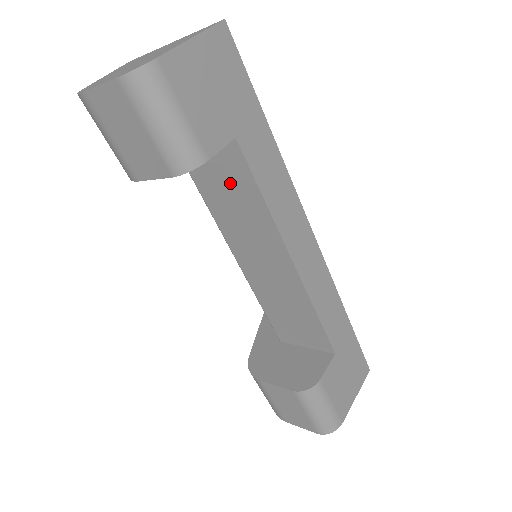
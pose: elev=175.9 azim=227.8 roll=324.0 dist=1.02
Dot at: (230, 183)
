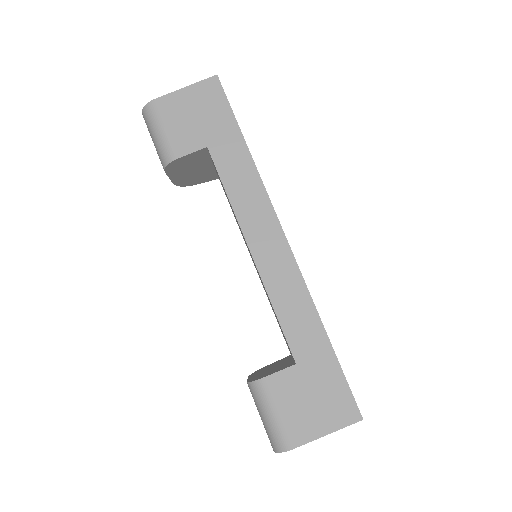
Dot at: occluded
